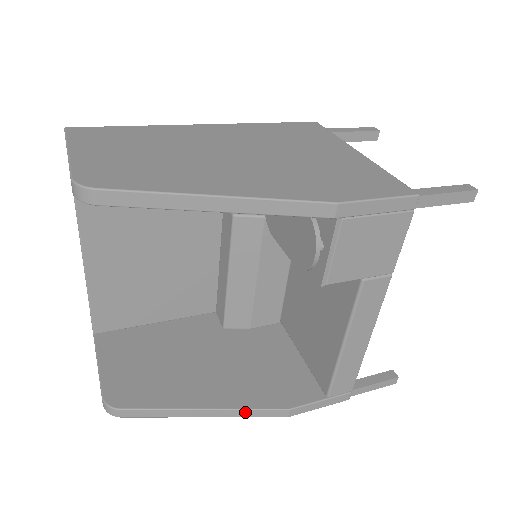
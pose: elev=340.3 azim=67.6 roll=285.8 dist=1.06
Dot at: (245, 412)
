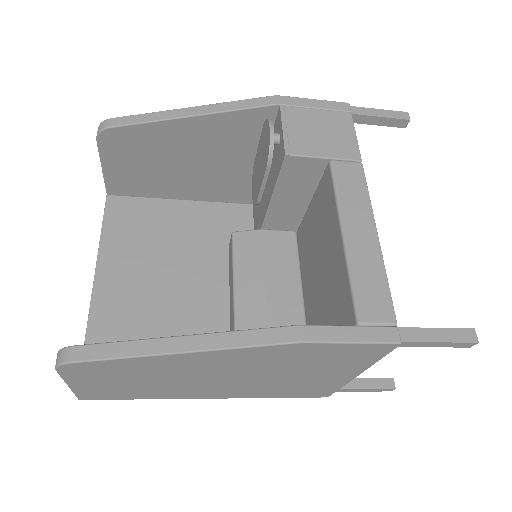
Dot at: (237, 336)
